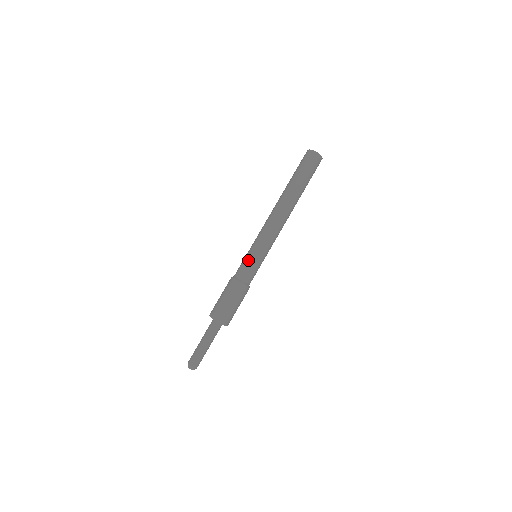
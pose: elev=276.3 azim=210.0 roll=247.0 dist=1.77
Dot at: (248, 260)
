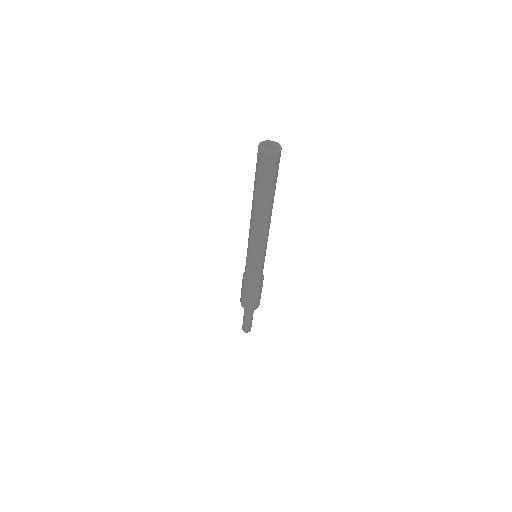
Dot at: (249, 267)
